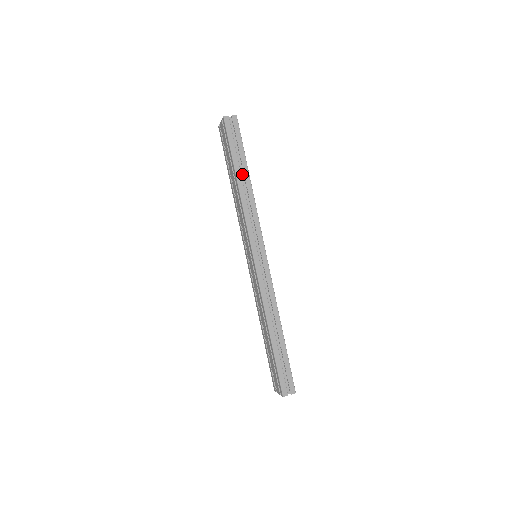
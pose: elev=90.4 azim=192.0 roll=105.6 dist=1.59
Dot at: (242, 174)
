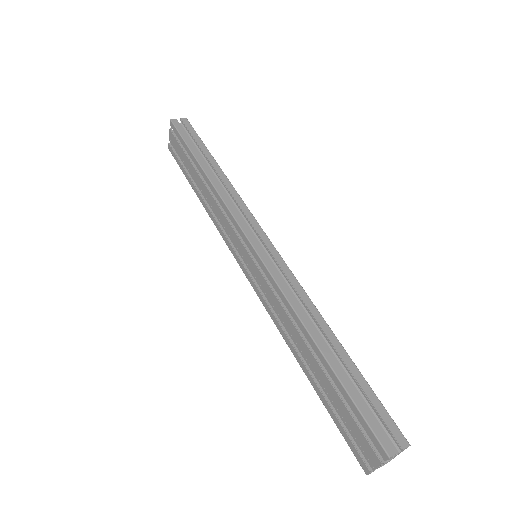
Dot at: occluded
